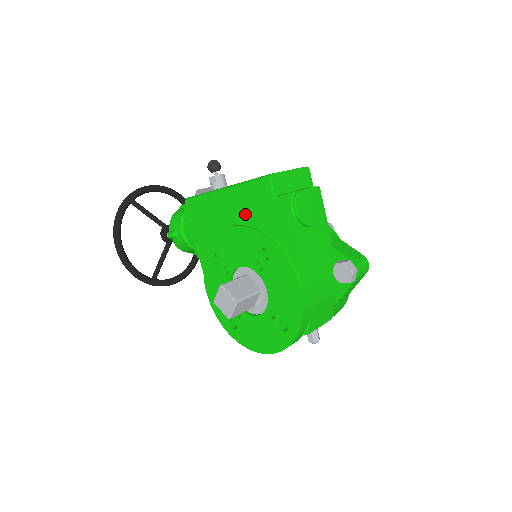
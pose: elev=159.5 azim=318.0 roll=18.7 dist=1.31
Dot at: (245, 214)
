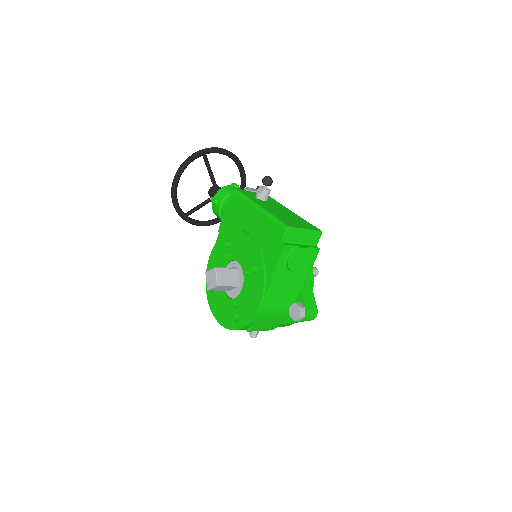
Dot at: (260, 235)
